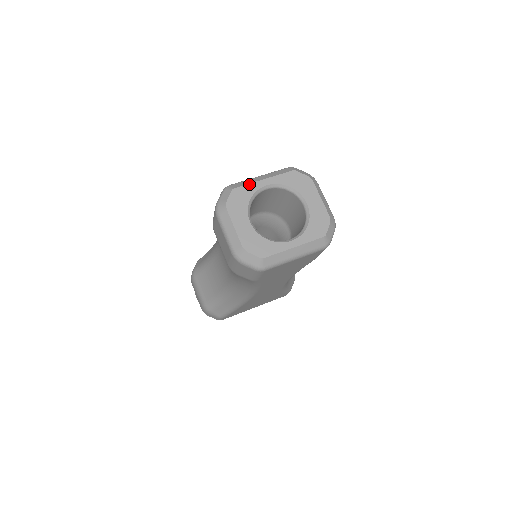
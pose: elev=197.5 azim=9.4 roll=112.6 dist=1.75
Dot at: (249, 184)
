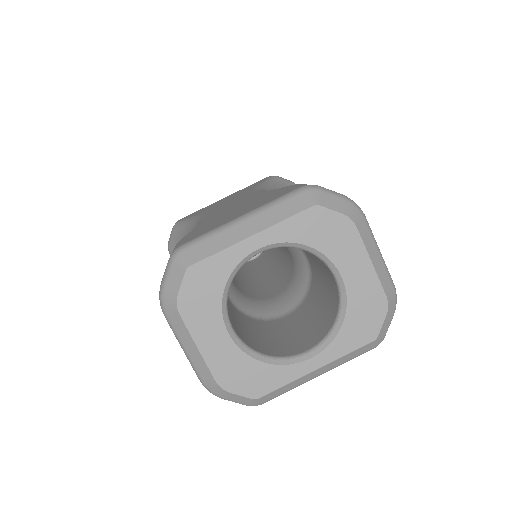
Dot at: (220, 252)
